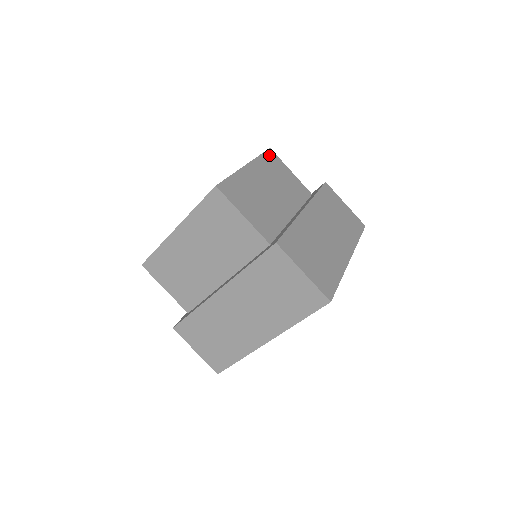
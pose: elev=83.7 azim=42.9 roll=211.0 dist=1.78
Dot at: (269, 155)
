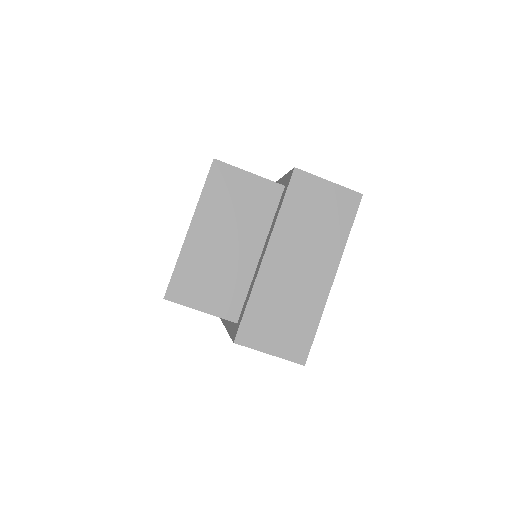
Dot at: (214, 175)
